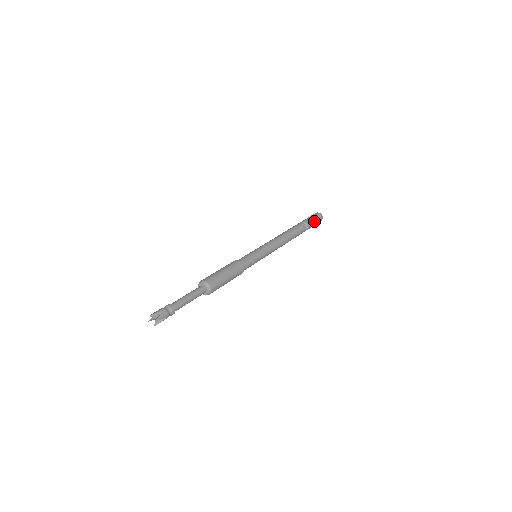
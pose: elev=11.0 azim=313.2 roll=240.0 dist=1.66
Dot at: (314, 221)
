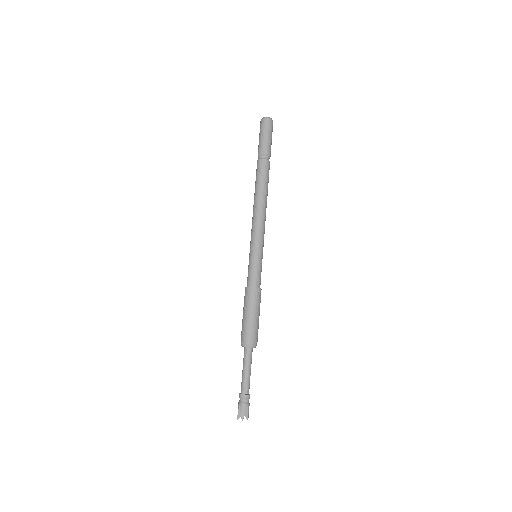
Dot at: (271, 141)
